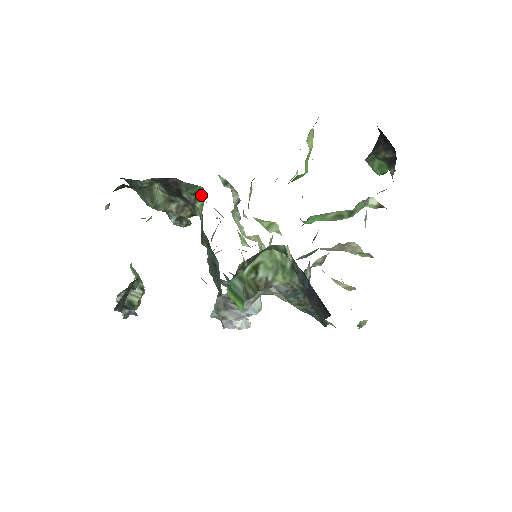
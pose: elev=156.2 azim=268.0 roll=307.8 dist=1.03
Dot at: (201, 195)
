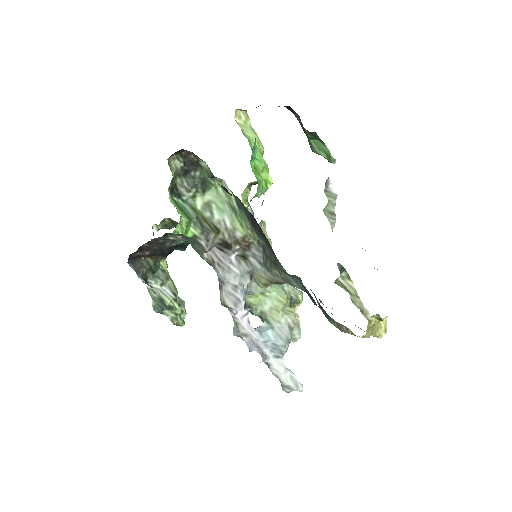
Dot at: occluded
